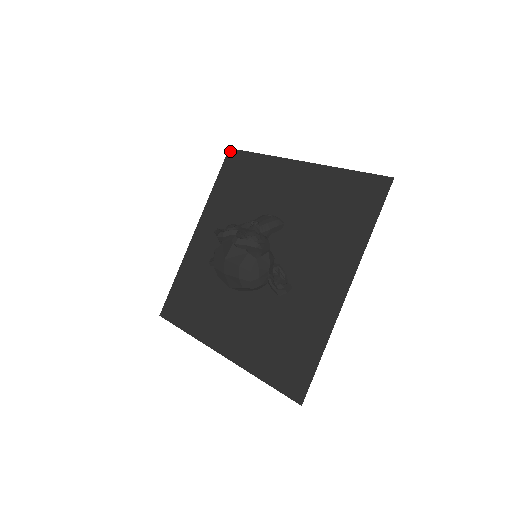
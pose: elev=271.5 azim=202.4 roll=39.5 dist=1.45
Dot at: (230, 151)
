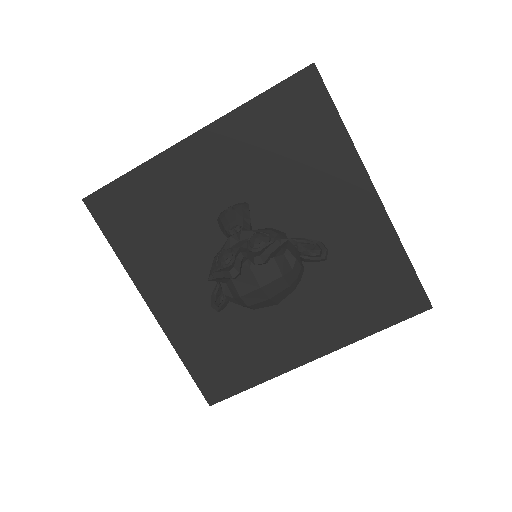
Dot at: (87, 201)
